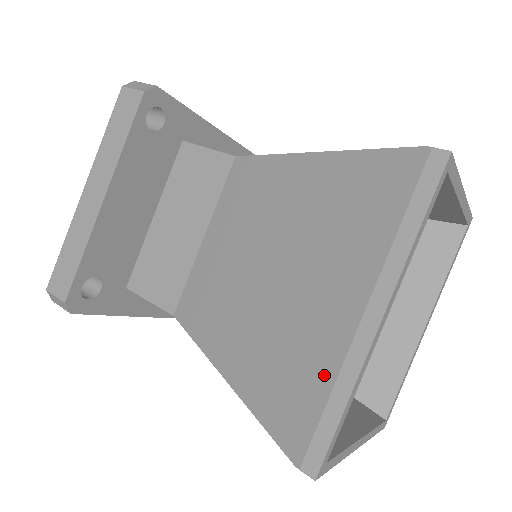
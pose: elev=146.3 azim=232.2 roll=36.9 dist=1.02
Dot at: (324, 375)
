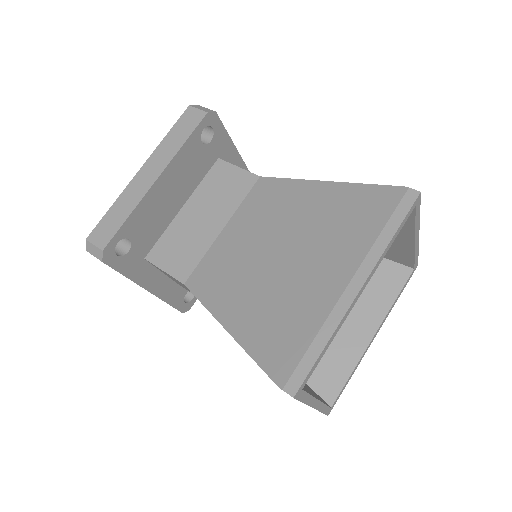
Dot at: (312, 325)
